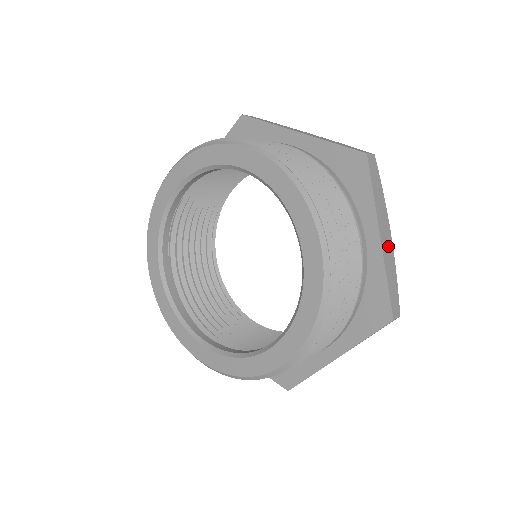
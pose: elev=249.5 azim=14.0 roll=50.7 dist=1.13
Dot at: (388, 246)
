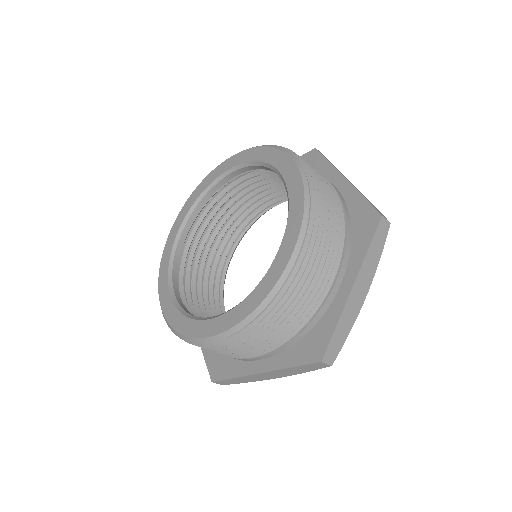
Dot at: (357, 301)
